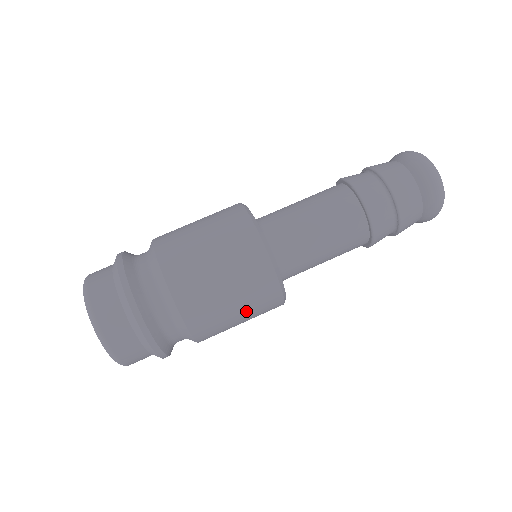
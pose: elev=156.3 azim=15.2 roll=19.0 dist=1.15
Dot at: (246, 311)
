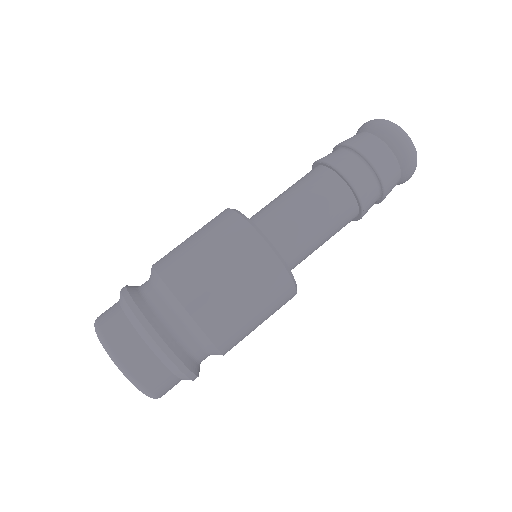
Dot at: (255, 296)
